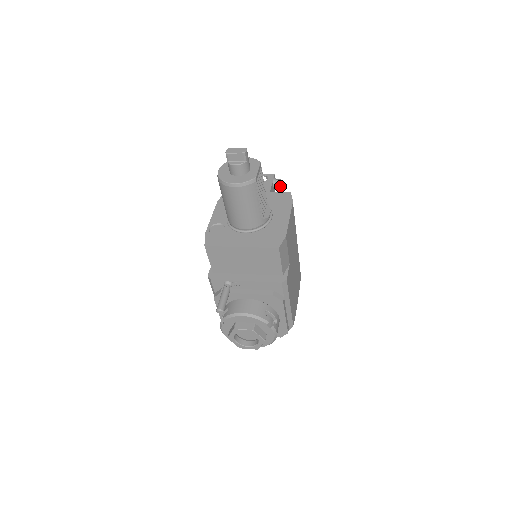
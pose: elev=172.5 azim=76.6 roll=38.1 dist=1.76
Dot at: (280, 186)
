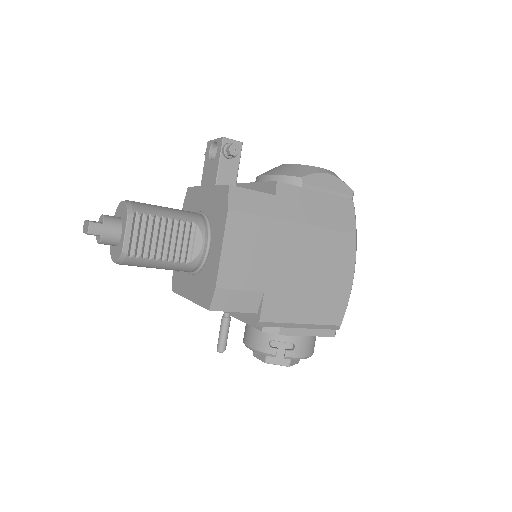
Dot at: (236, 155)
